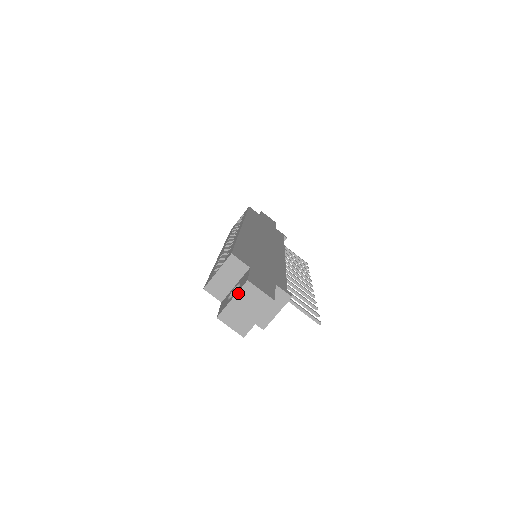
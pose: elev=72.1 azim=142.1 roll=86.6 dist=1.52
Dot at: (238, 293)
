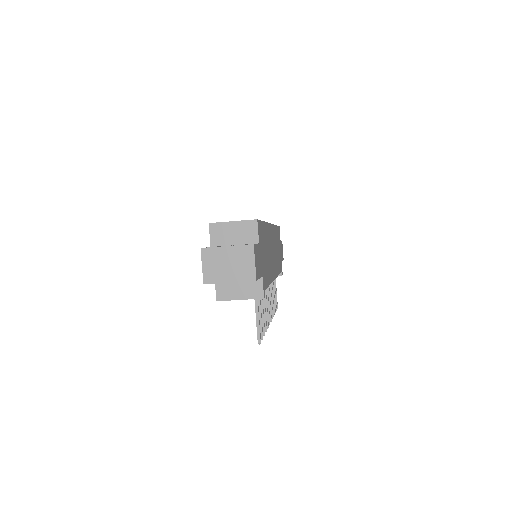
Dot at: (236, 246)
